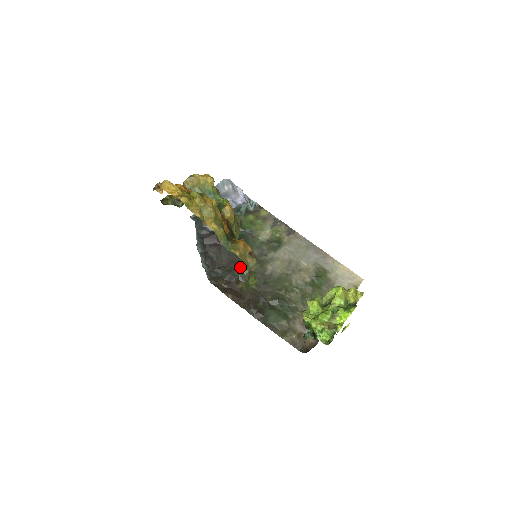
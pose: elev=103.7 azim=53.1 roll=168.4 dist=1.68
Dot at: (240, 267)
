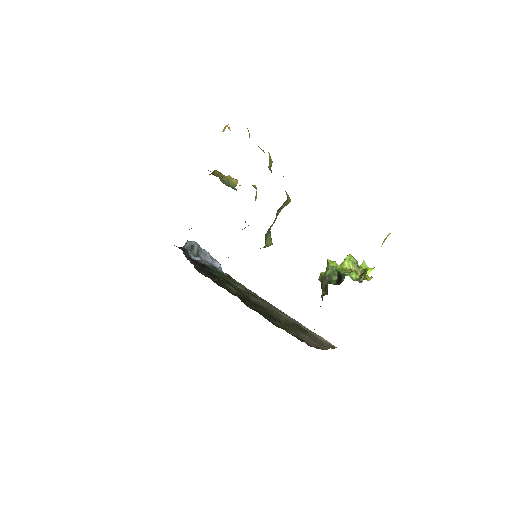
Dot at: occluded
